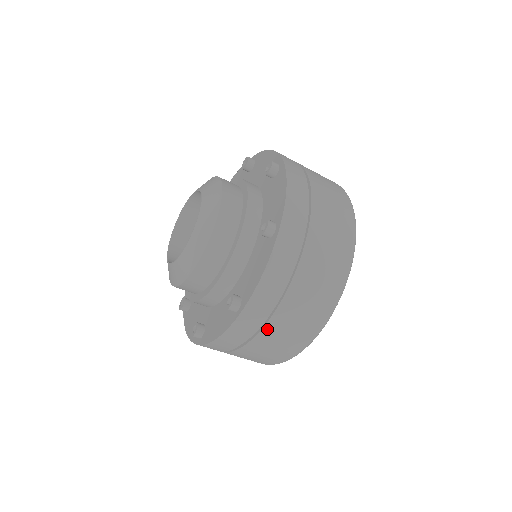
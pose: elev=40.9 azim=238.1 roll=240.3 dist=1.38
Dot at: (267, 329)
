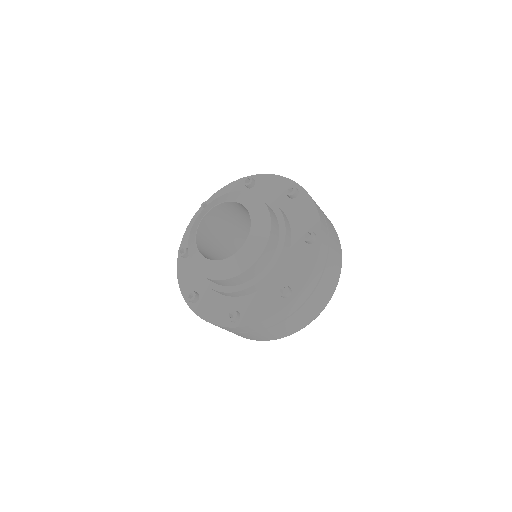
Dot at: (300, 310)
